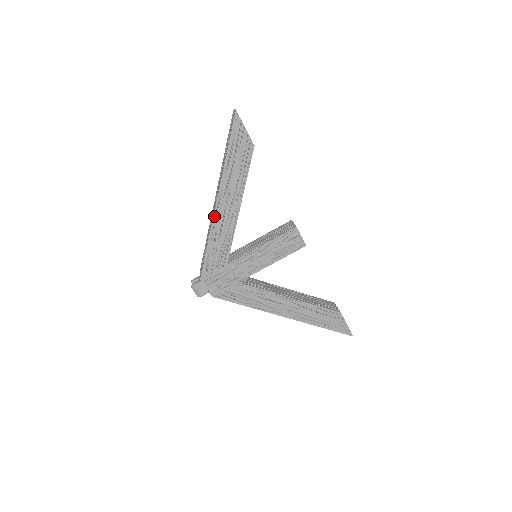
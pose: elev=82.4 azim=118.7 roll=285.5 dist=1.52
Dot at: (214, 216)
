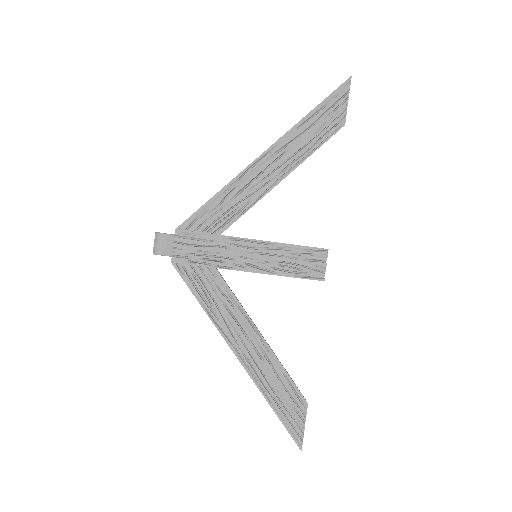
Dot at: (248, 166)
